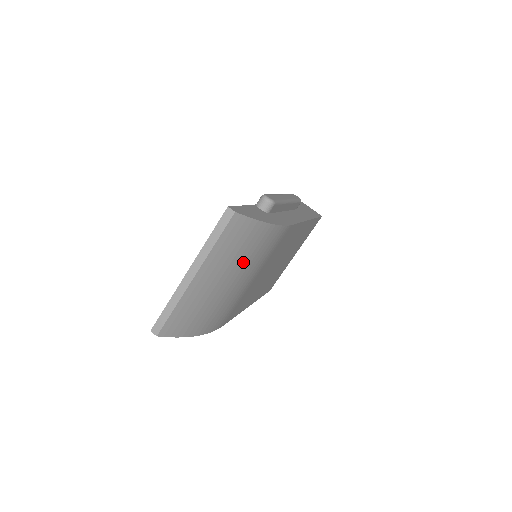
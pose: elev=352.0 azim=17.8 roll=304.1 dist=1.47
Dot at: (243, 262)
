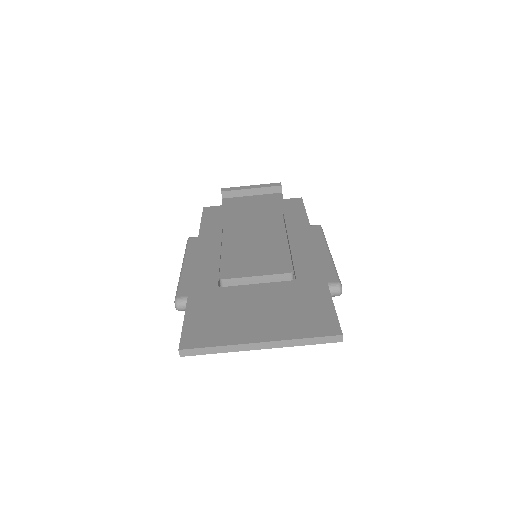
Dot at: occluded
